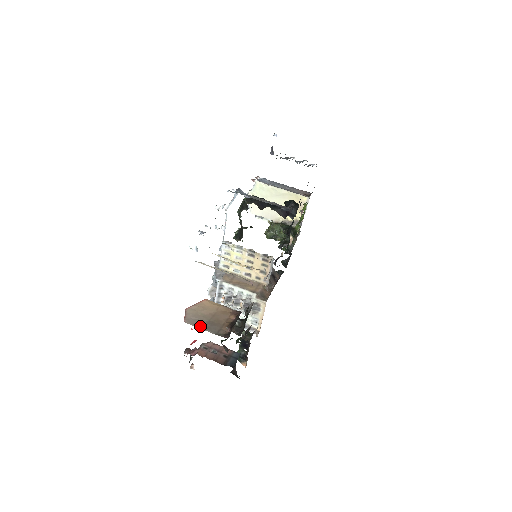
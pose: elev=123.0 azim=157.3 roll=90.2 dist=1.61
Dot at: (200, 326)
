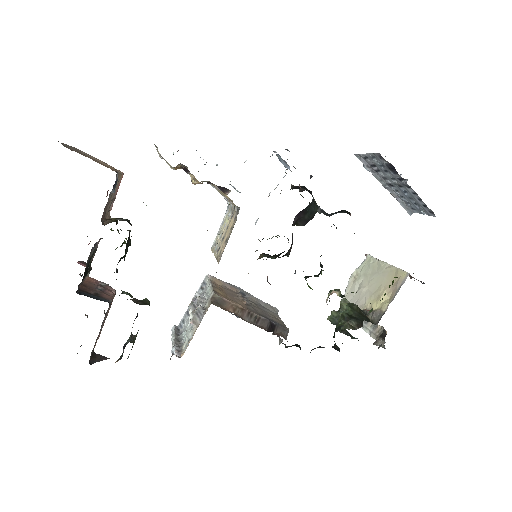
Dot at: occluded
